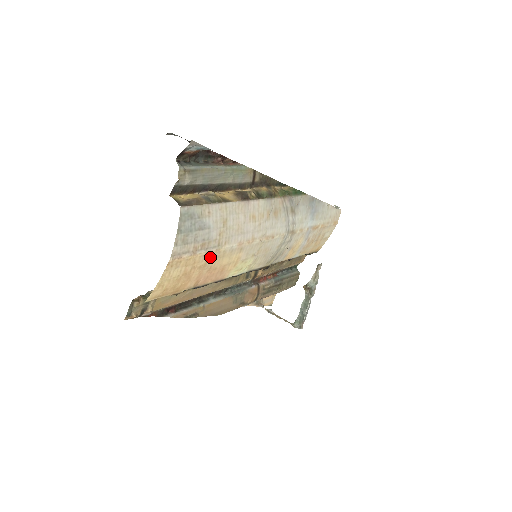
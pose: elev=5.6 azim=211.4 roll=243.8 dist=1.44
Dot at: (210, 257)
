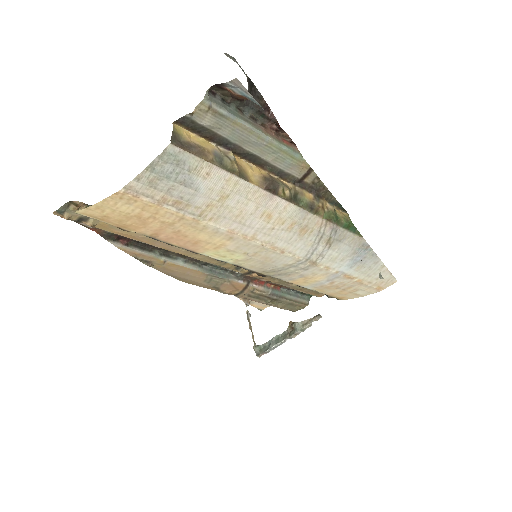
Dot at: (182, 220)
